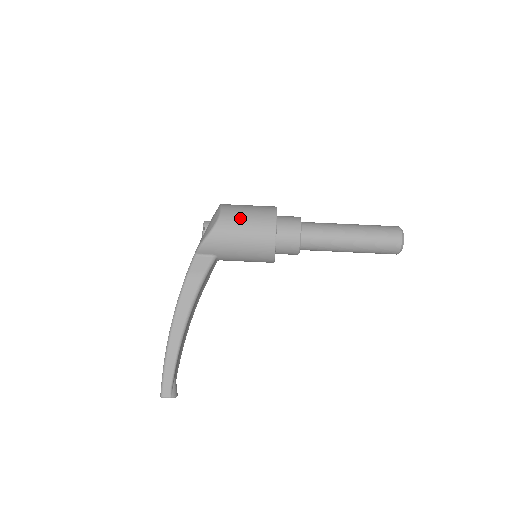
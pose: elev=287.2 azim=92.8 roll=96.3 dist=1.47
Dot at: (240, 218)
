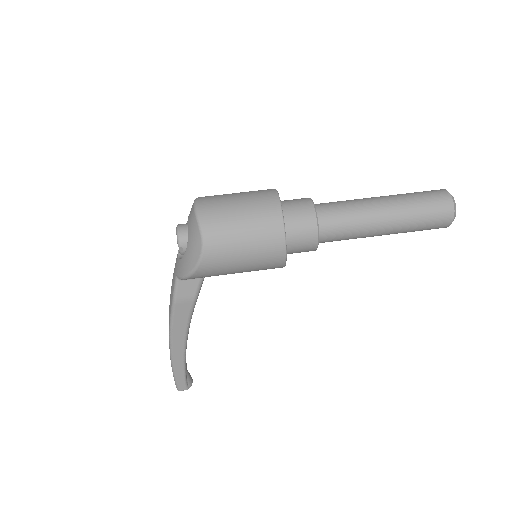
Dot at: (233, 248)
